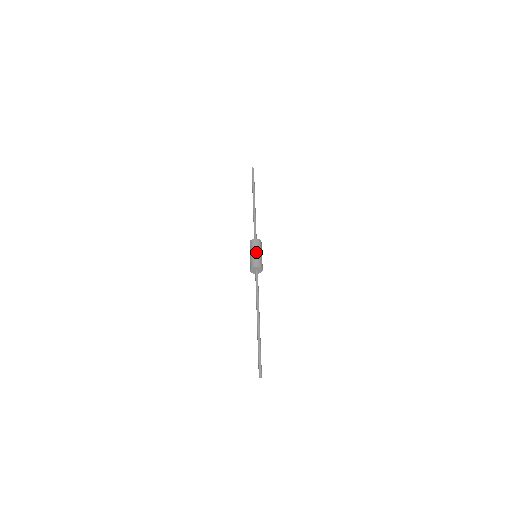
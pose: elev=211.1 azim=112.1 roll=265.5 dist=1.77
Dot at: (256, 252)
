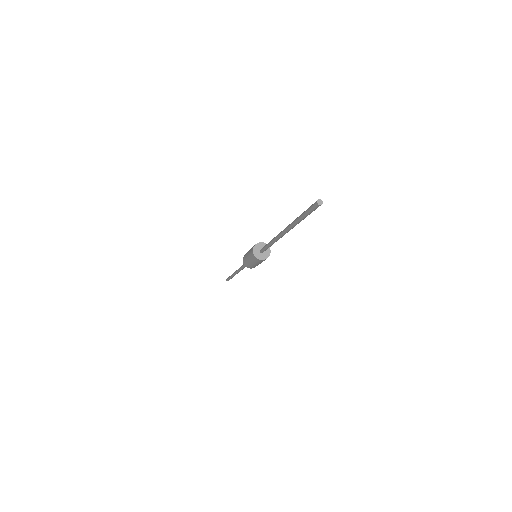
Dot at: occluded
